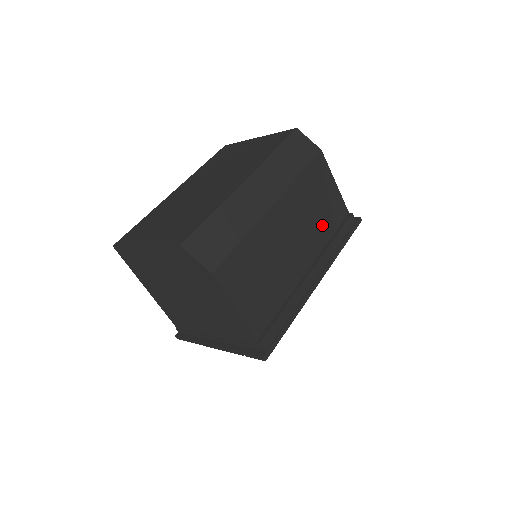
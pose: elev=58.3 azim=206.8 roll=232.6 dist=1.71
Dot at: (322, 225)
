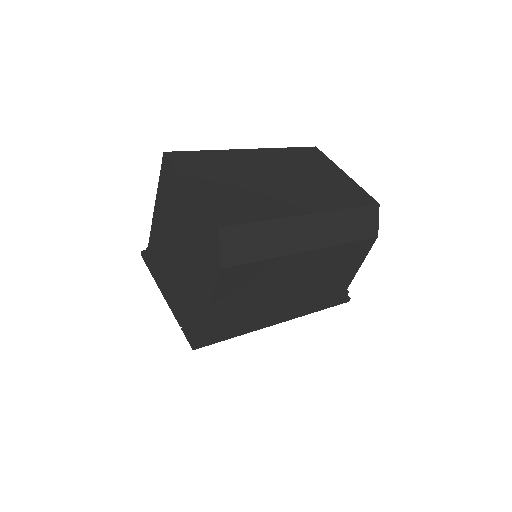
Dot at: (323, 285)
